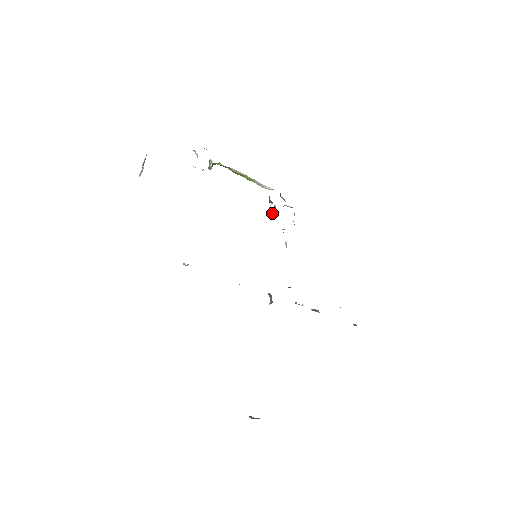
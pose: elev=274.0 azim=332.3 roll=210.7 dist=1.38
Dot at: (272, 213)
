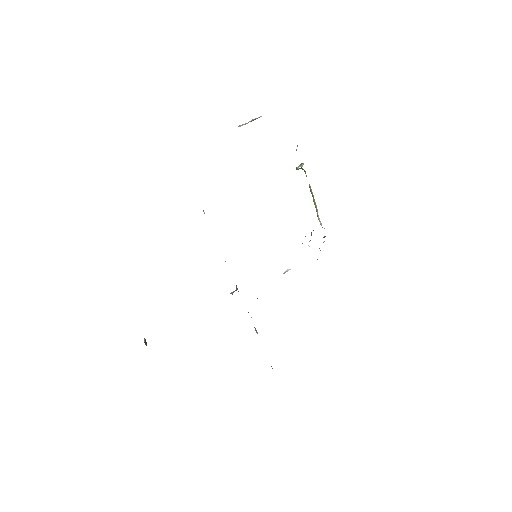
Dot at: occluded
